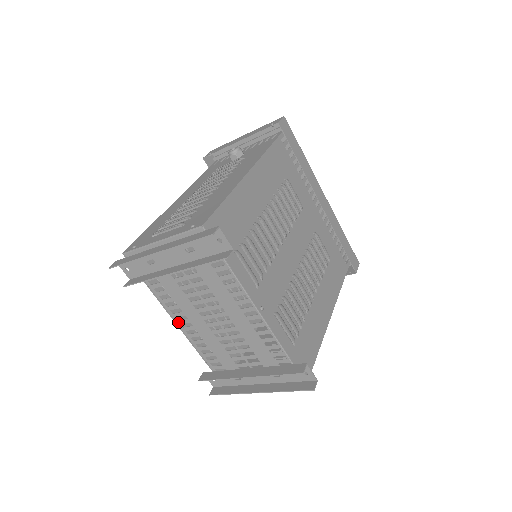
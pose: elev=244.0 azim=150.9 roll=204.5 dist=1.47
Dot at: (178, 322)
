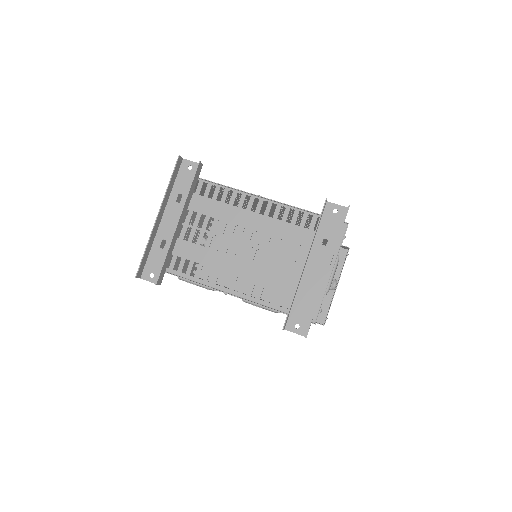
Dot at: (221, 287)
